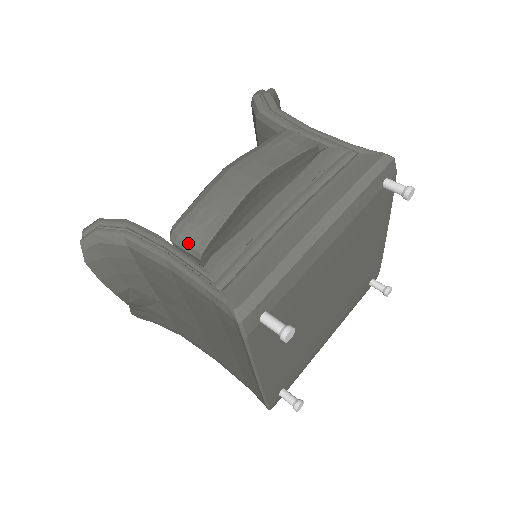
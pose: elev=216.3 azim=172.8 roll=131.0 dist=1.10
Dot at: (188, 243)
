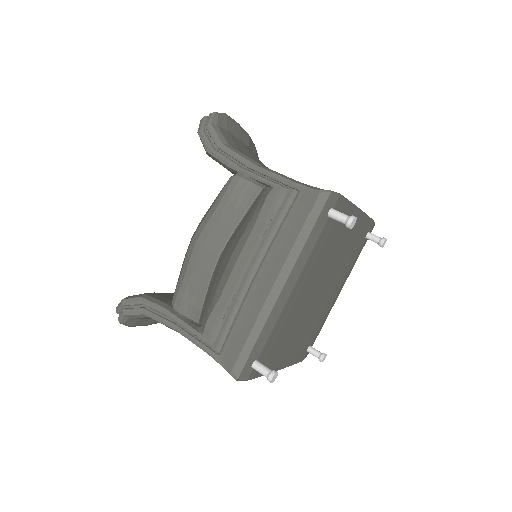
Dot at: (186, 316)
